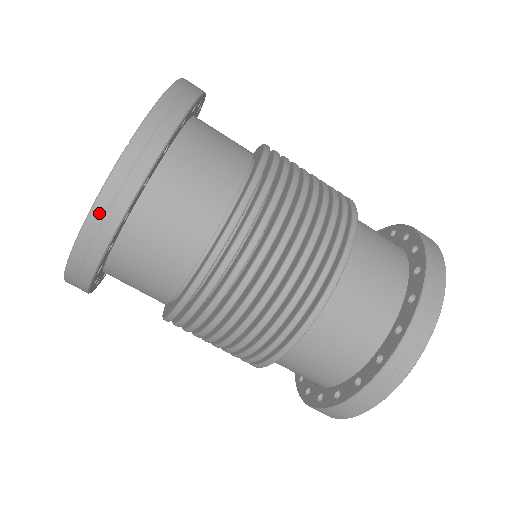
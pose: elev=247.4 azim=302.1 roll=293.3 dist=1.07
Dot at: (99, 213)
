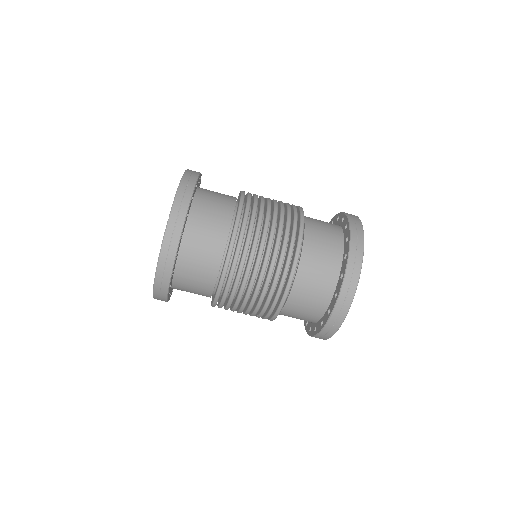
Dot at: (163, 257)
